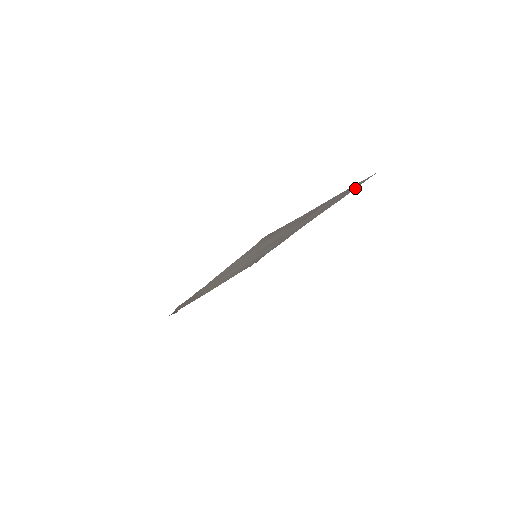
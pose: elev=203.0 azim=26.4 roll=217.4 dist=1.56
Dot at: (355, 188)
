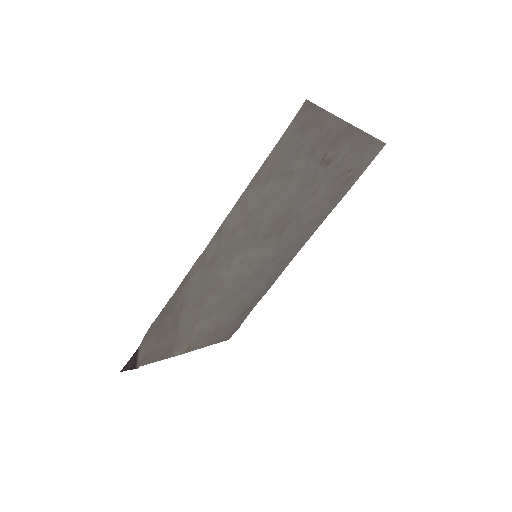
Dot at: (362, 172)
